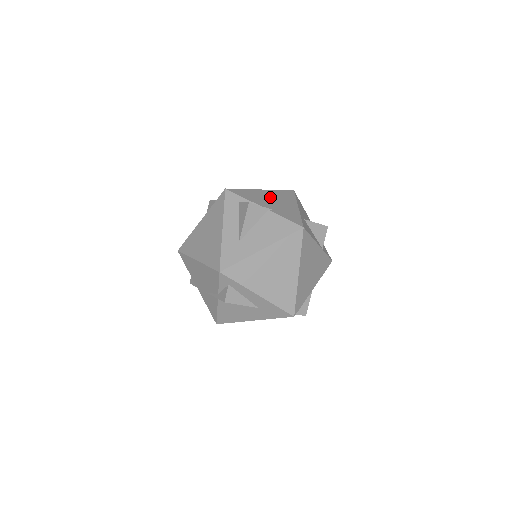
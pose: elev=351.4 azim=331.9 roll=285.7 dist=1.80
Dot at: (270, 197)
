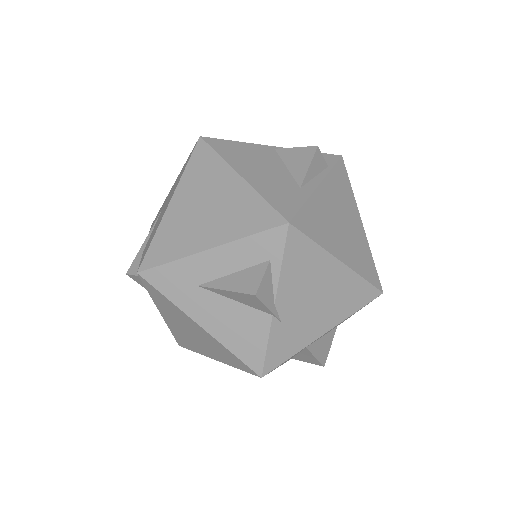
Dot at: (323, 288)
